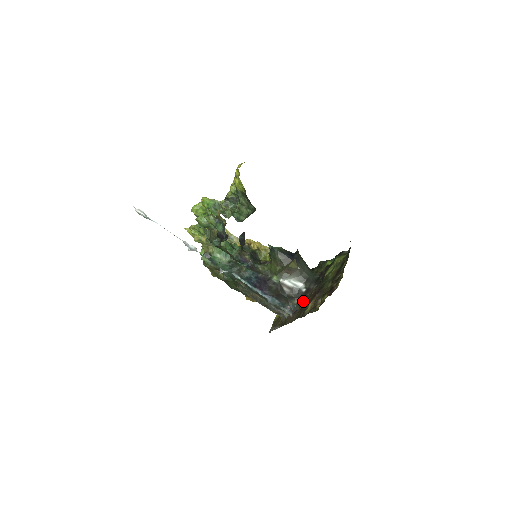
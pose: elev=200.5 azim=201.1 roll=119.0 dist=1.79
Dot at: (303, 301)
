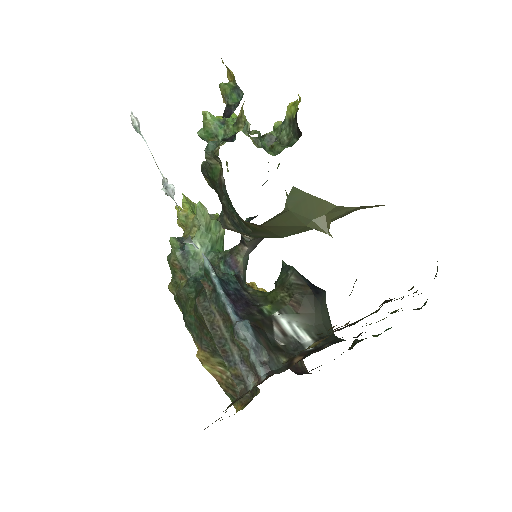
Dot at: (299, 359)
